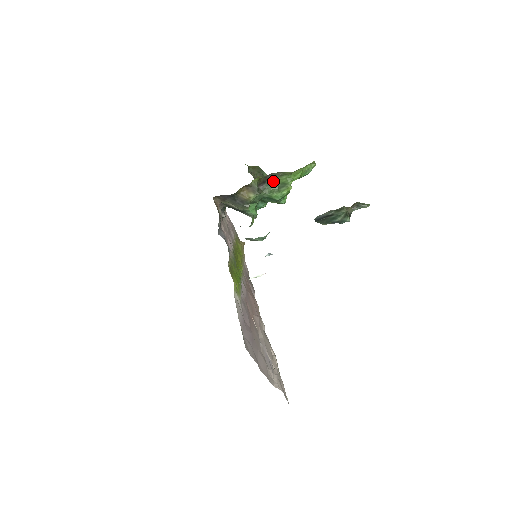
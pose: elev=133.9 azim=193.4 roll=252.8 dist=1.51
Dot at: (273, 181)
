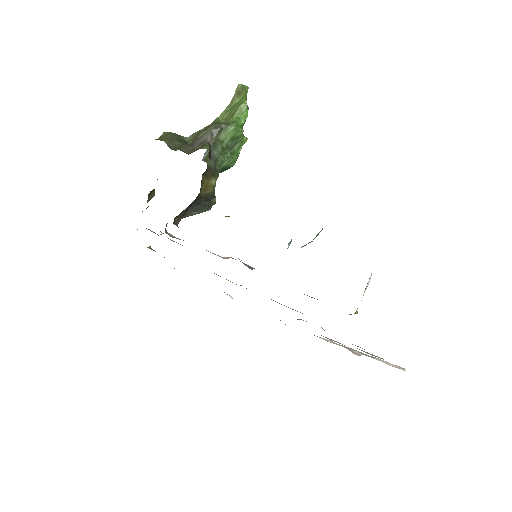
Dot at: (218, 143)
